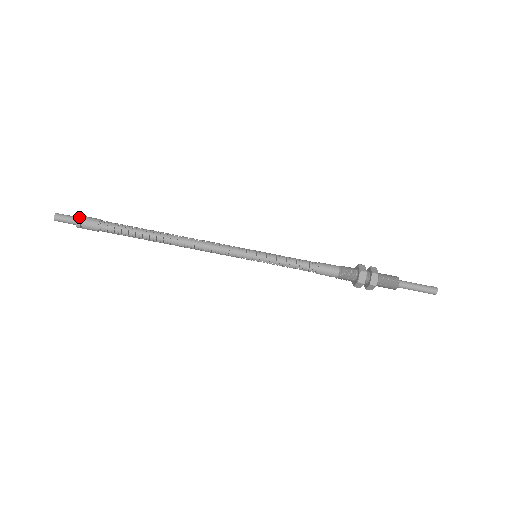
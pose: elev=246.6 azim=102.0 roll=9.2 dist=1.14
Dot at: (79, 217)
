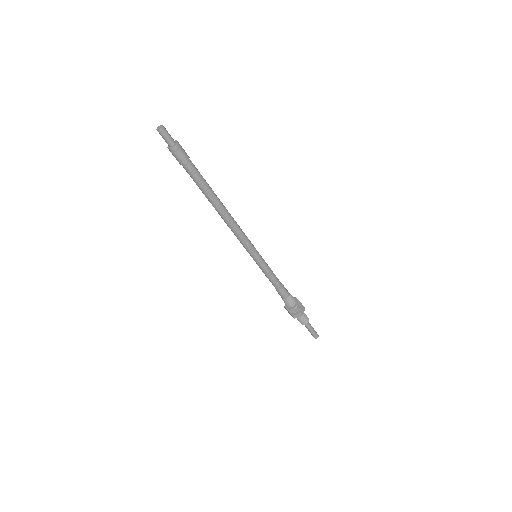
Dot at: occluded
